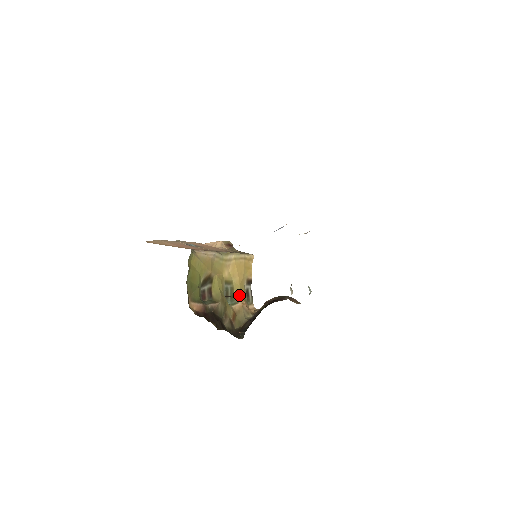
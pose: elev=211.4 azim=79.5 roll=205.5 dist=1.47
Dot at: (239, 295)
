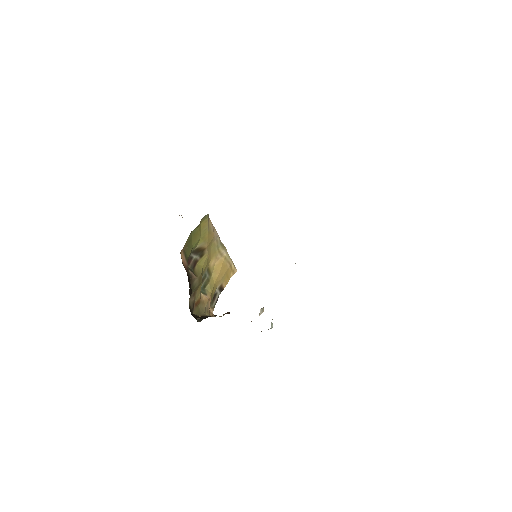
Dot at: (210, 290)
